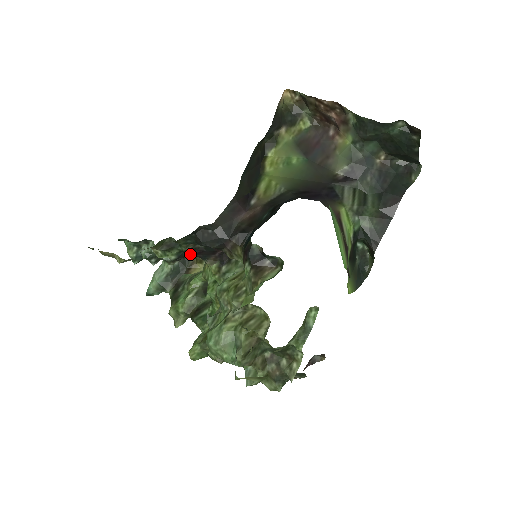
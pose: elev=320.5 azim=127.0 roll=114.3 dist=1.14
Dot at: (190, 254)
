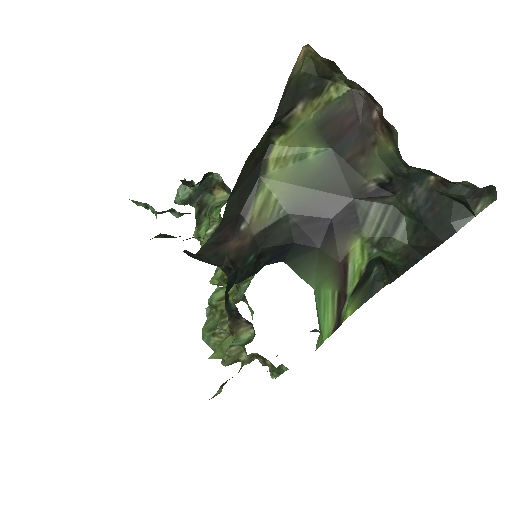
Dot at: occluded
